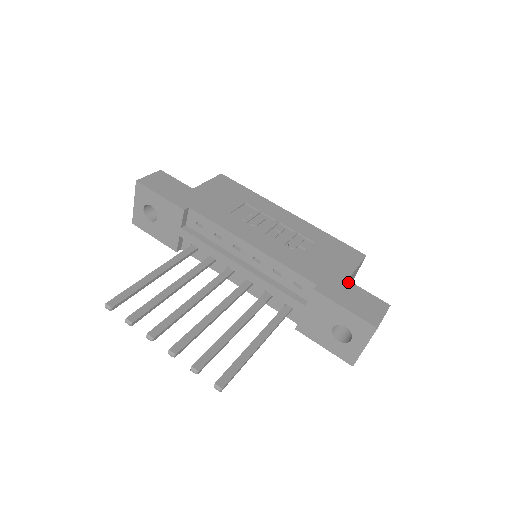
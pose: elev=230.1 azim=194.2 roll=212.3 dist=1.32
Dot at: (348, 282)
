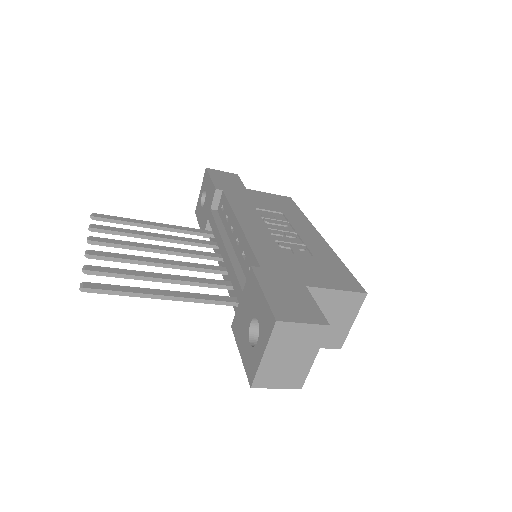
Dot at: (303, 286)
